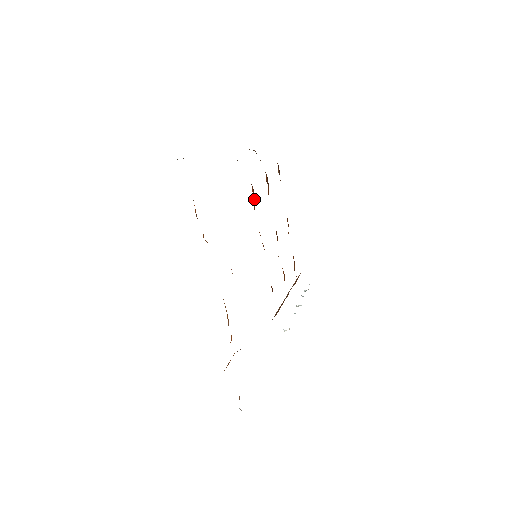
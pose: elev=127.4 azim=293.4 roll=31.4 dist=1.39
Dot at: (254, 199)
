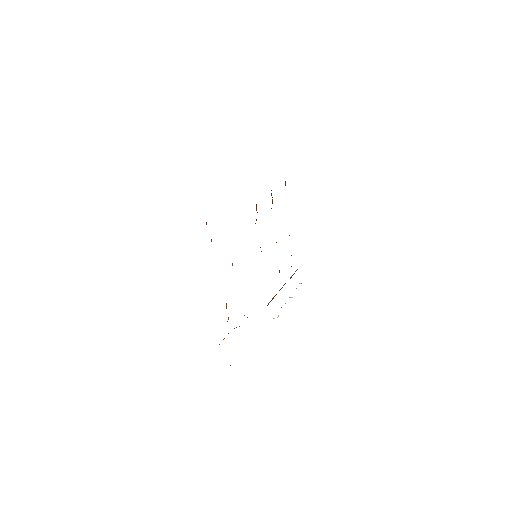
Dot at: occluded
